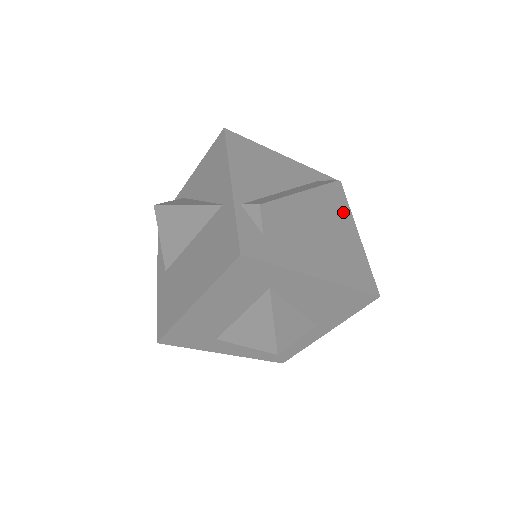
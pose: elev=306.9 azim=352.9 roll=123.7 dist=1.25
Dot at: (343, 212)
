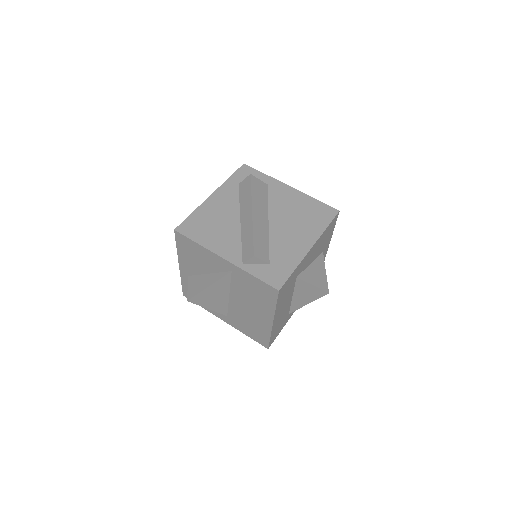
Dot at: (270, 185)
